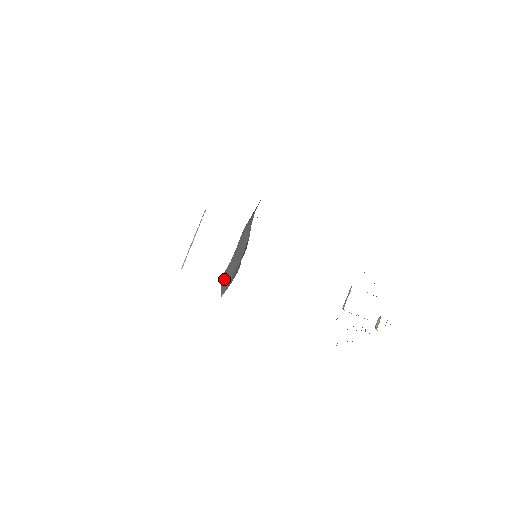
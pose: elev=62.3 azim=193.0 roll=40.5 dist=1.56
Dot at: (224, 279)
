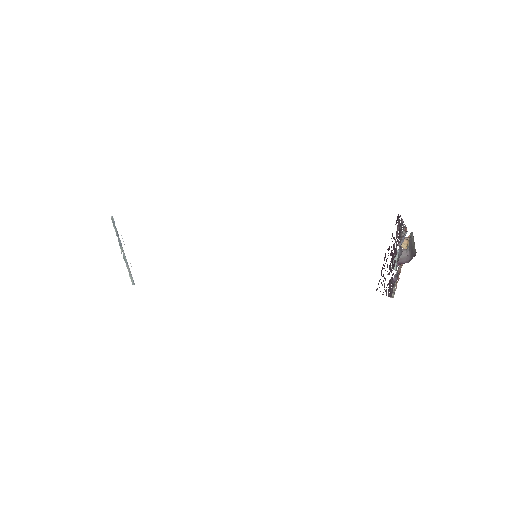
Dot at: occluded
